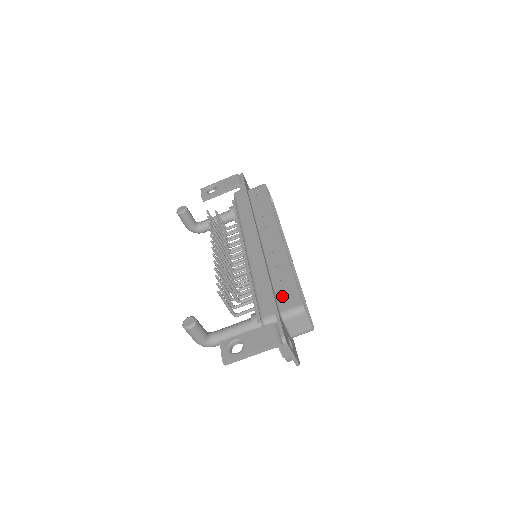
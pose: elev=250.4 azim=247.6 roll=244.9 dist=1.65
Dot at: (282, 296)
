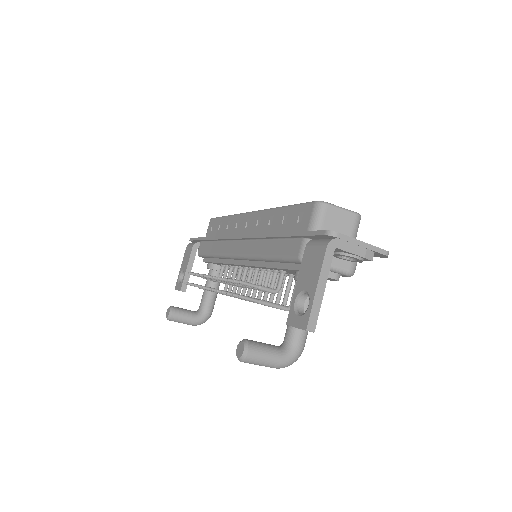
Dot at: (295, 226)
